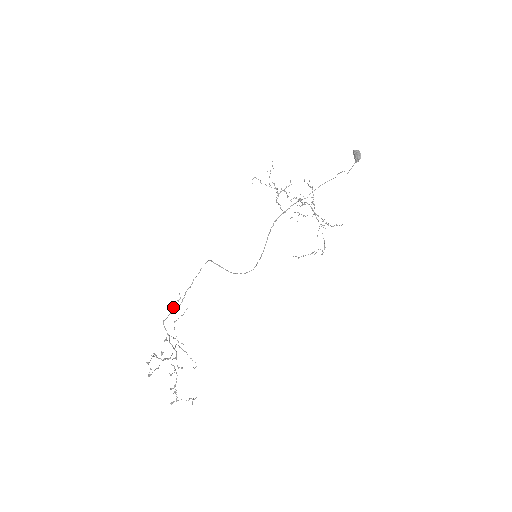
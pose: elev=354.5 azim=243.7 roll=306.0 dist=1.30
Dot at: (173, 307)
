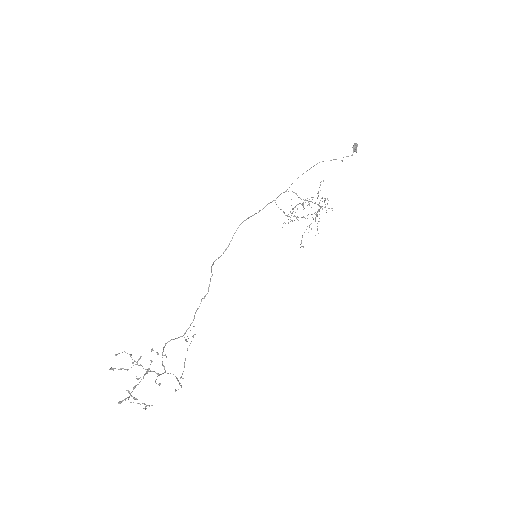
Dot at: (186, 341)
